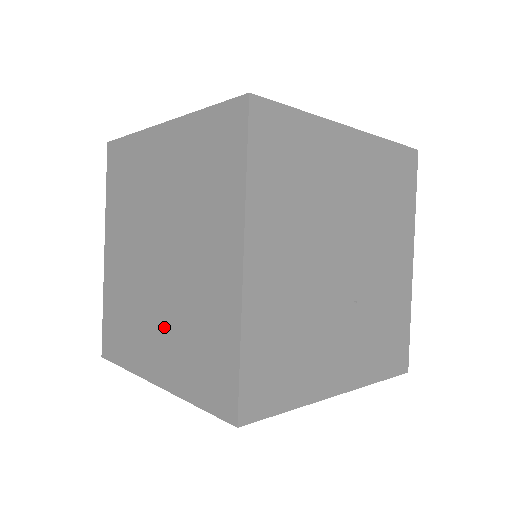
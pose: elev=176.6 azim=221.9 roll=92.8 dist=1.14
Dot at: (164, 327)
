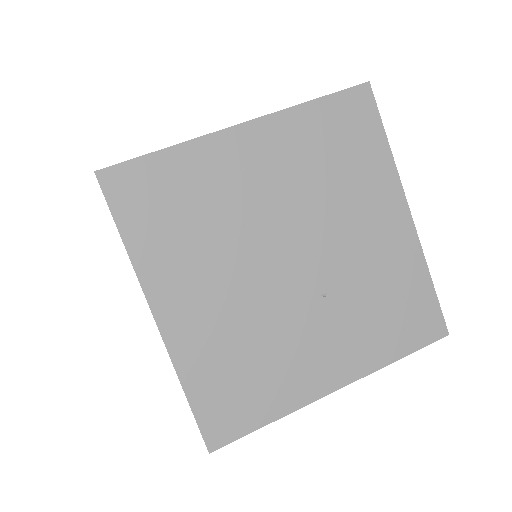
Dot at: occluded
